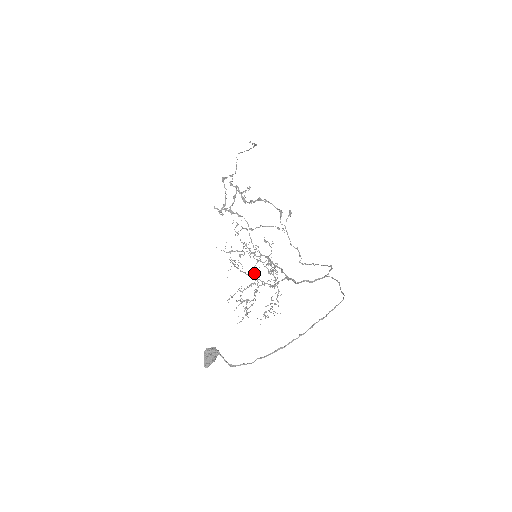
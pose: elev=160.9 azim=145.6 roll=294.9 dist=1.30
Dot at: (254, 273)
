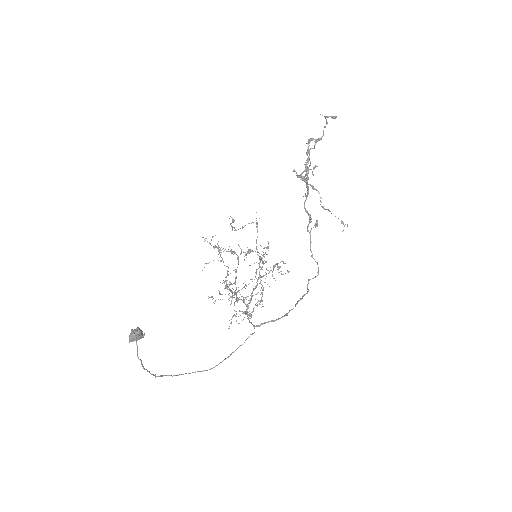
Dot at: occluded
